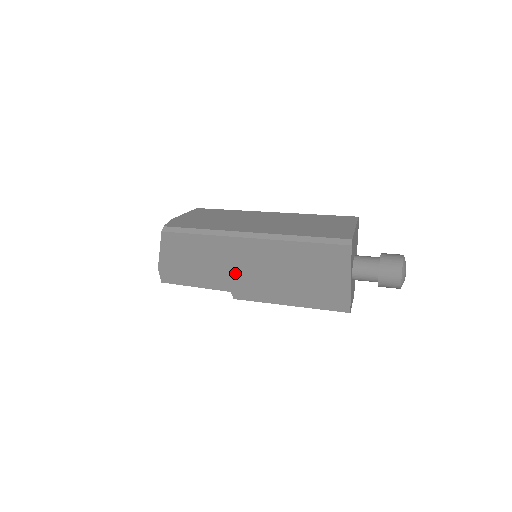
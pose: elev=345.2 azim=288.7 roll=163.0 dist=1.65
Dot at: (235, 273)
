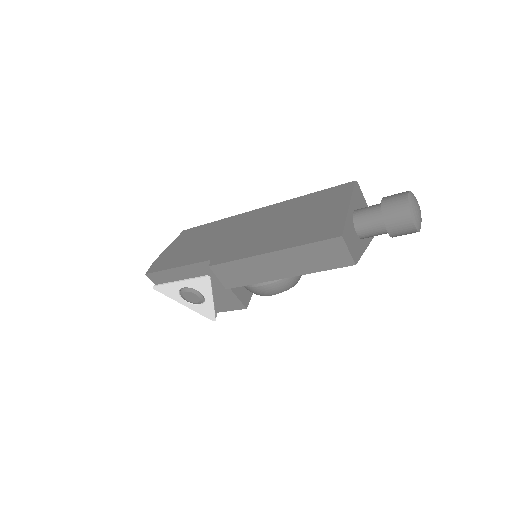
Dot at: (227, 241)
